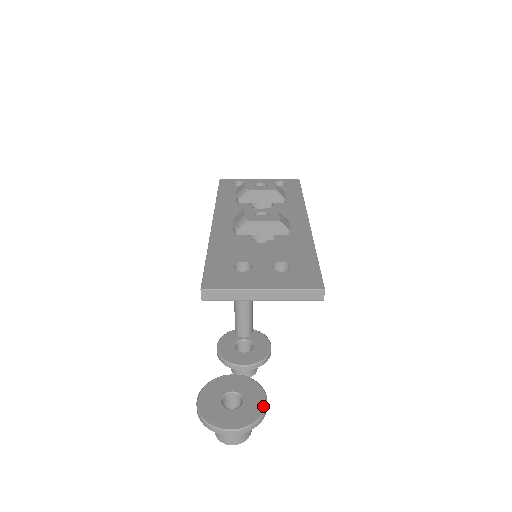
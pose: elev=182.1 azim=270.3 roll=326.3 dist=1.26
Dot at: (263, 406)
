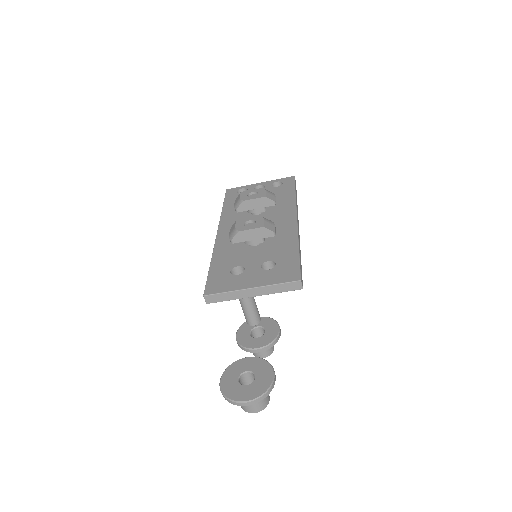
Dot at: (271, 380)
